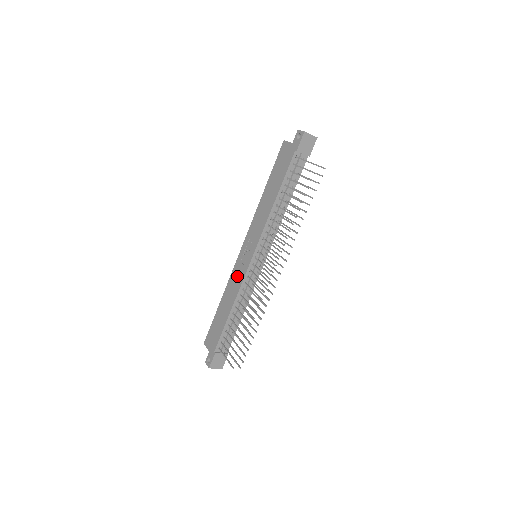
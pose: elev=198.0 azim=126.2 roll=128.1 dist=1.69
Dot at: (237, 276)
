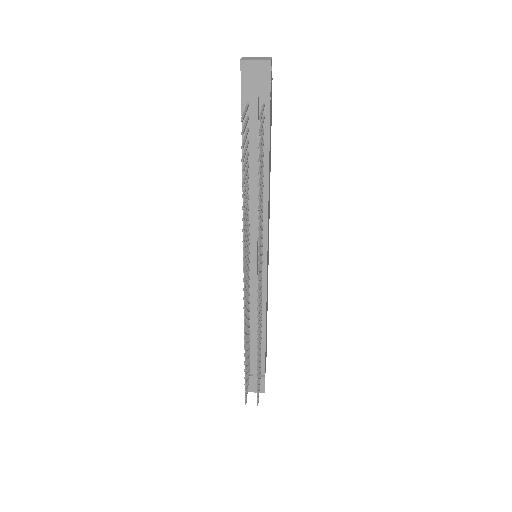
Dot at: occluded
